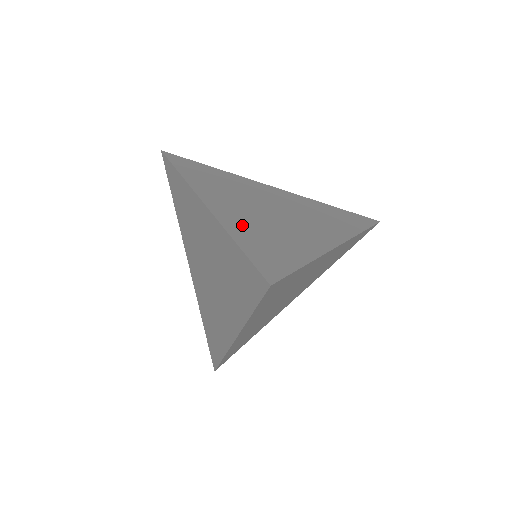
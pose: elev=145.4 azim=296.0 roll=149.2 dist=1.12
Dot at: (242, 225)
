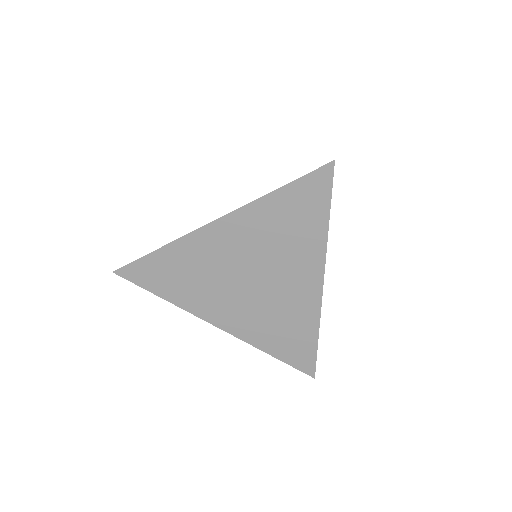
Dot at: occluded
